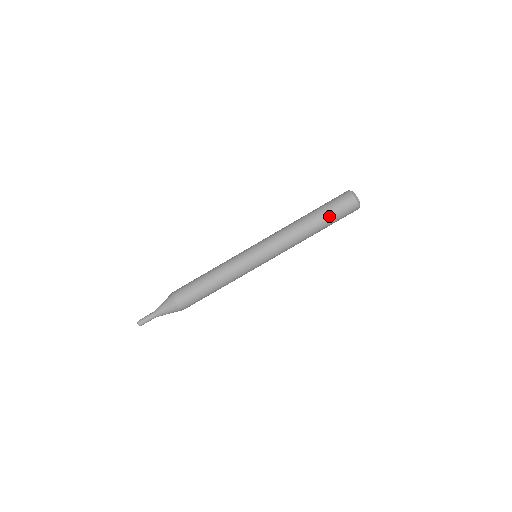
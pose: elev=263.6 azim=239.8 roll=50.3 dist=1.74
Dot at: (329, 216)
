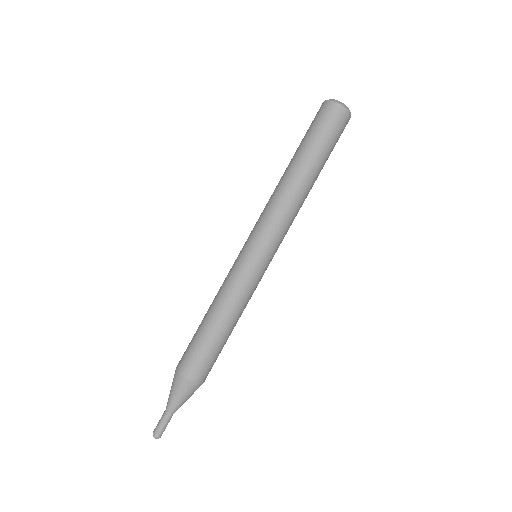
Dot at: (315, 145)
